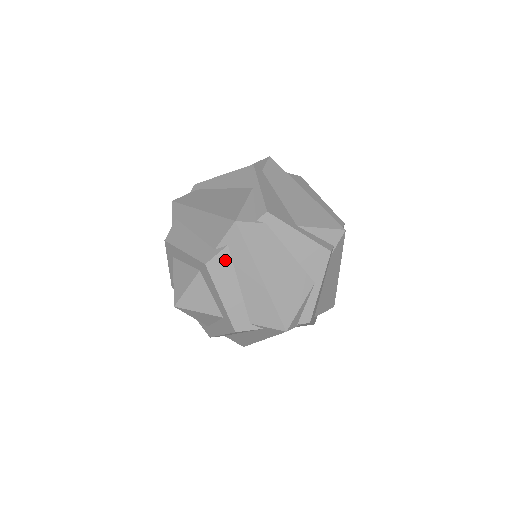
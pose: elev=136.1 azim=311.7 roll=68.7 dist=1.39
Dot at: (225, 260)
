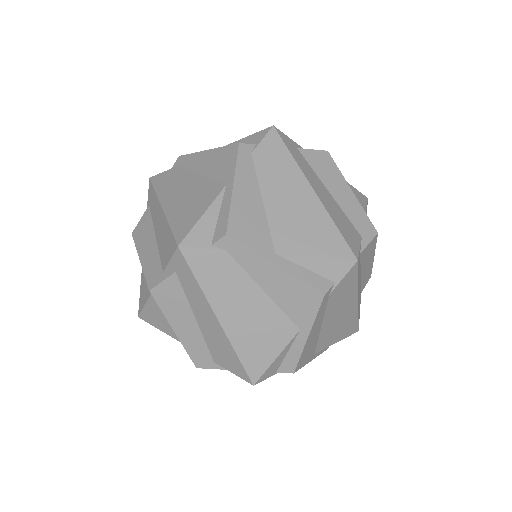
Dot at: occluded
